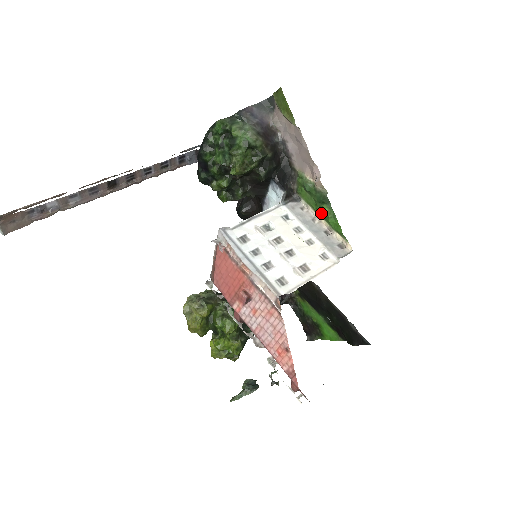
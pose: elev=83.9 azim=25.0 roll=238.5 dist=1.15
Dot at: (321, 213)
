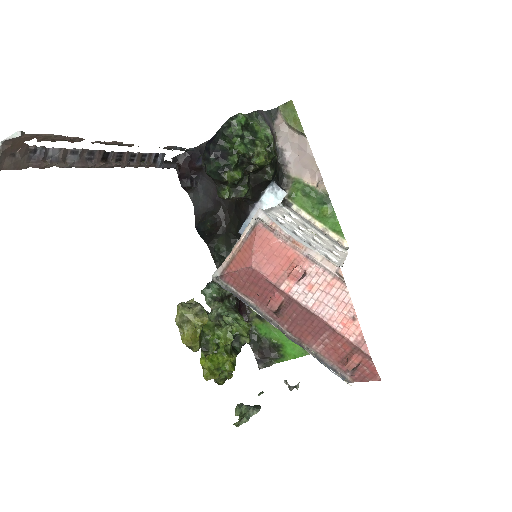
Dot at: (318, 215)
